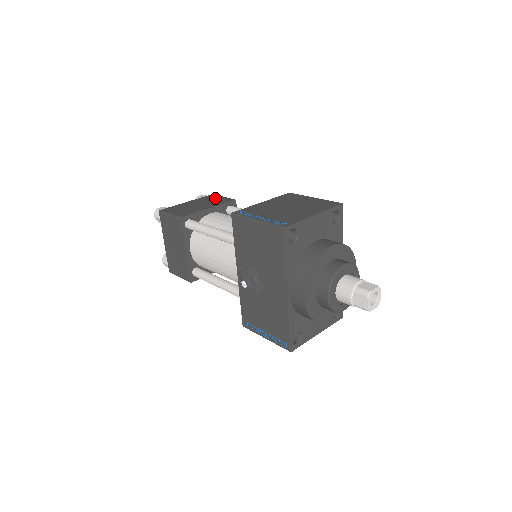
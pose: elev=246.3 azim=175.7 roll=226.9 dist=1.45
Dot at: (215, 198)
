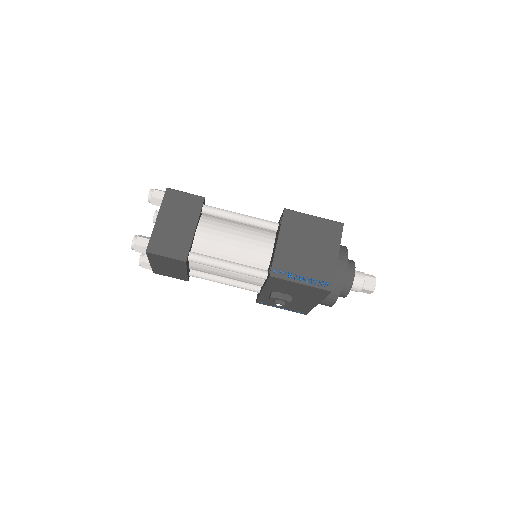
Dot at: (180, 200)
